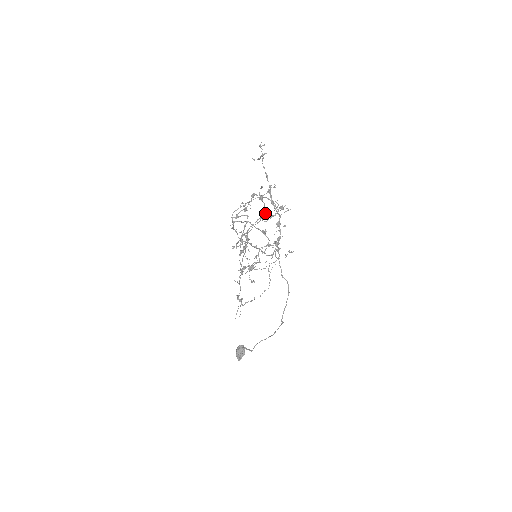
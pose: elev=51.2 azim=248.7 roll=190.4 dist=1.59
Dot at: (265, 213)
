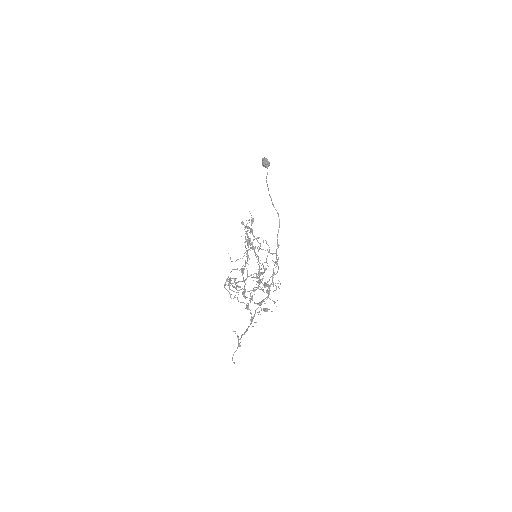
Dot at: (259, 284)
